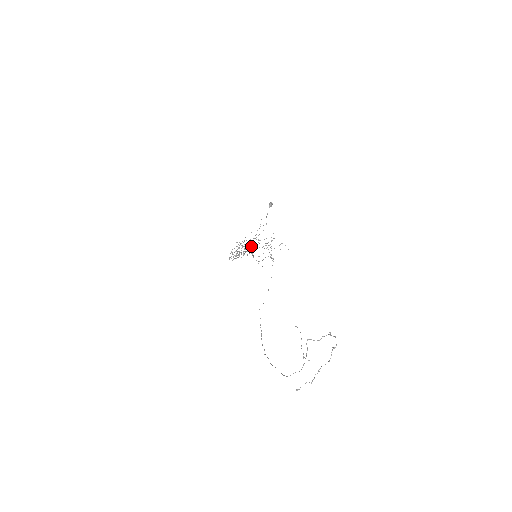
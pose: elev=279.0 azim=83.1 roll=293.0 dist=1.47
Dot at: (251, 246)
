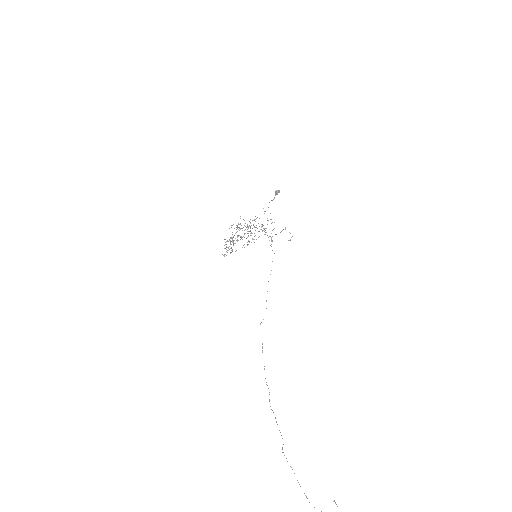
Dot at: (247, 229)
